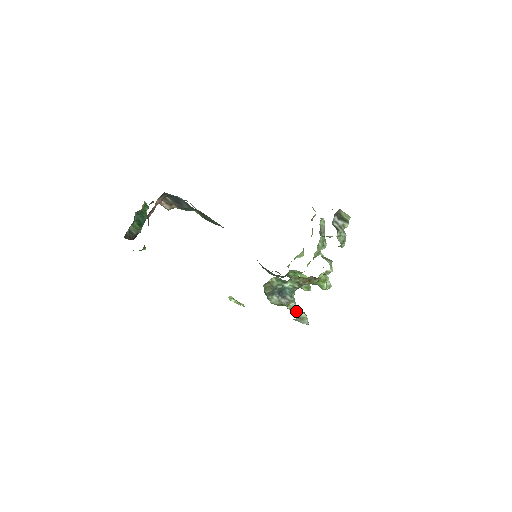
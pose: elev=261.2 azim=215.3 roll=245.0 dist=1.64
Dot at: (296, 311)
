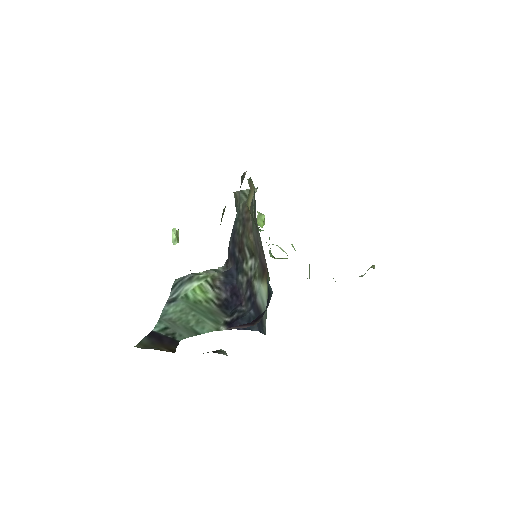
Dot at: occluded
